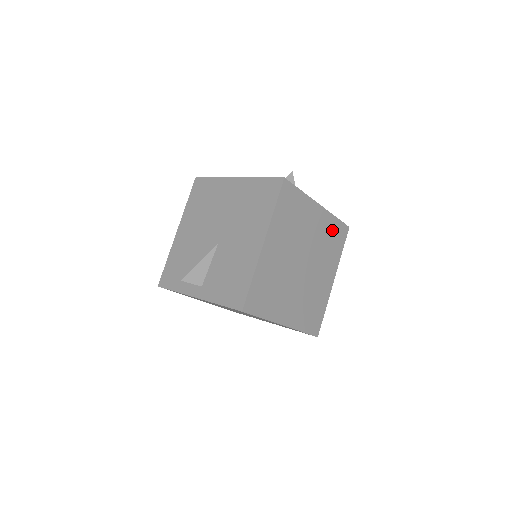
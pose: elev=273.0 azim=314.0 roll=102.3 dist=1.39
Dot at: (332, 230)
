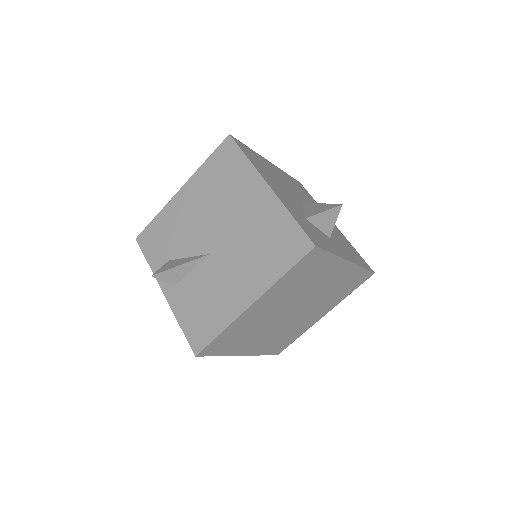
Dot at: (350, 279)
